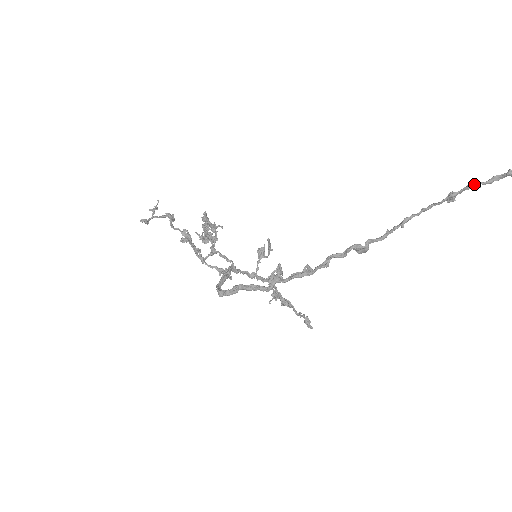
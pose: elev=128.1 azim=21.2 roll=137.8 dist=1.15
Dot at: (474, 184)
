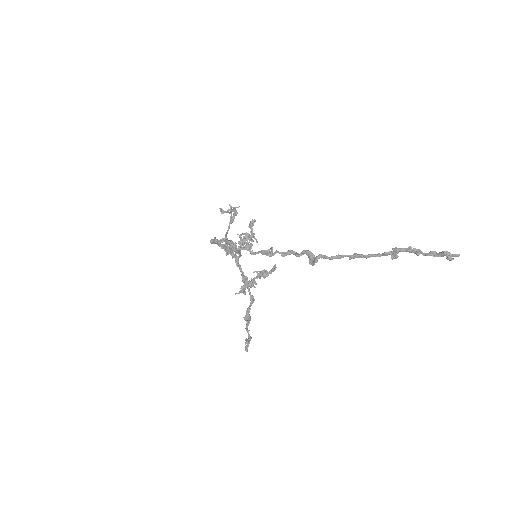
Dot at: (415, 249)
